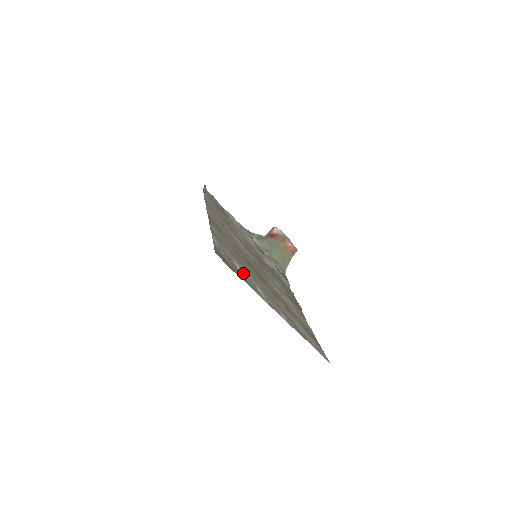
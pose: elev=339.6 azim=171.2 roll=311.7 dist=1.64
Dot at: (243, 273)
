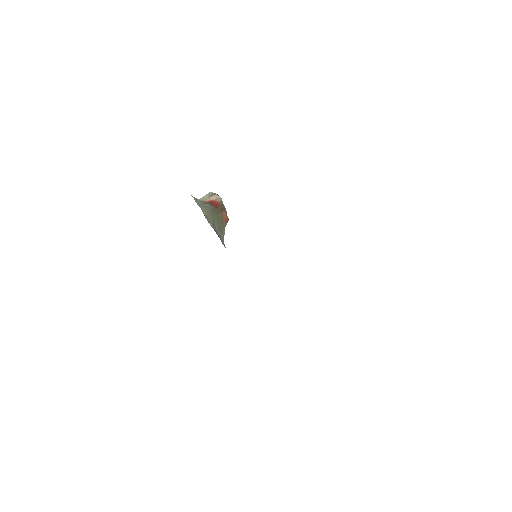
Dot at: occluded
